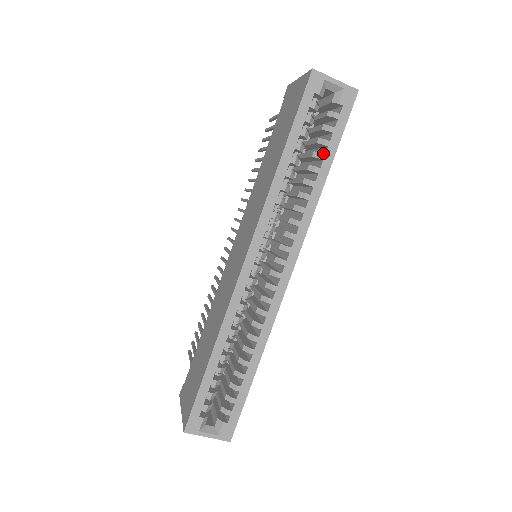
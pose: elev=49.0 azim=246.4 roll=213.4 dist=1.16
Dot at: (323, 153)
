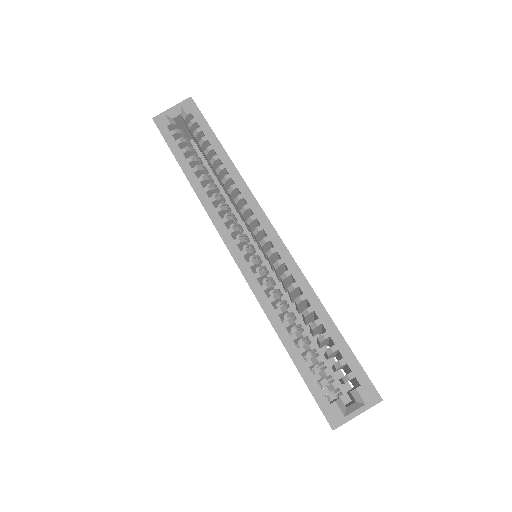
Dot at: (211, 147)
